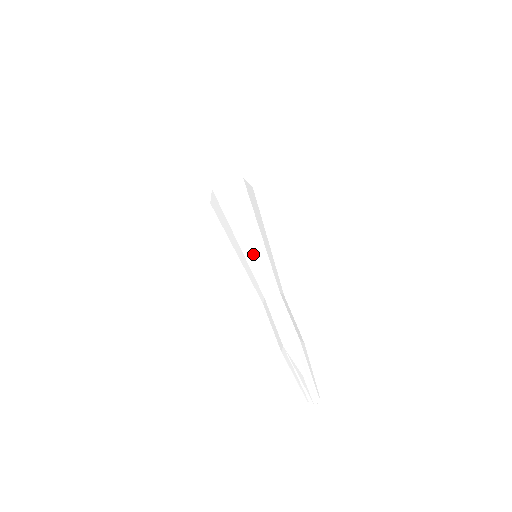
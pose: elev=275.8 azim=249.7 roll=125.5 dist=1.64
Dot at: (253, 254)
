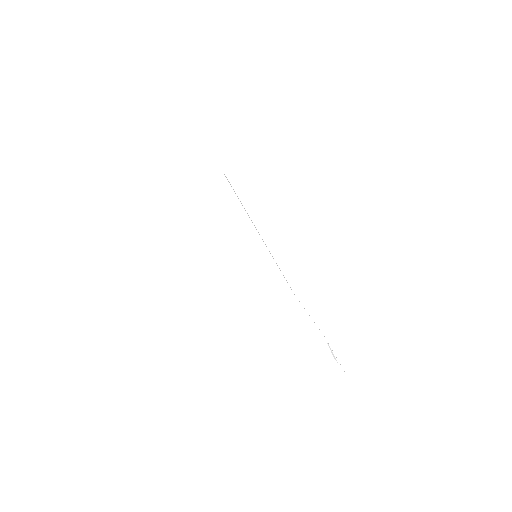
Dot at: (261, 259)
